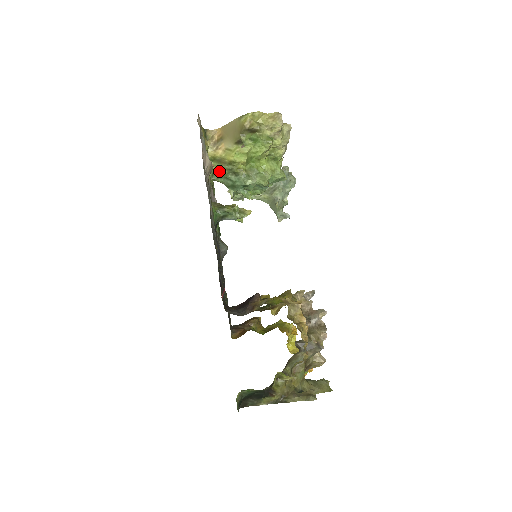
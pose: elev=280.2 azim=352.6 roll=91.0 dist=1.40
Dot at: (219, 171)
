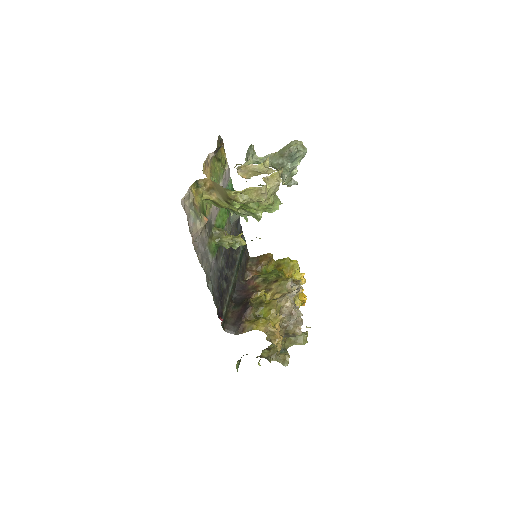
Dot at: (216, 206)
